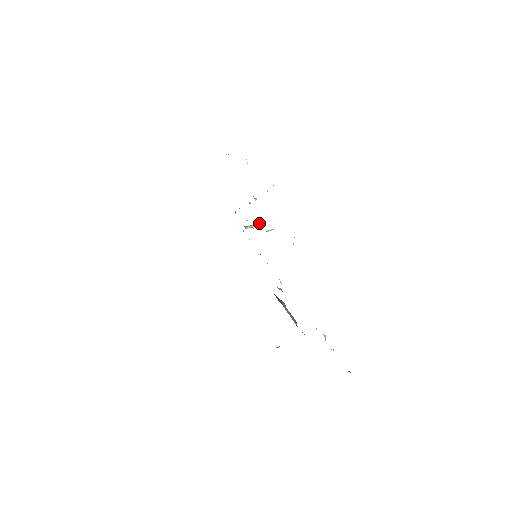
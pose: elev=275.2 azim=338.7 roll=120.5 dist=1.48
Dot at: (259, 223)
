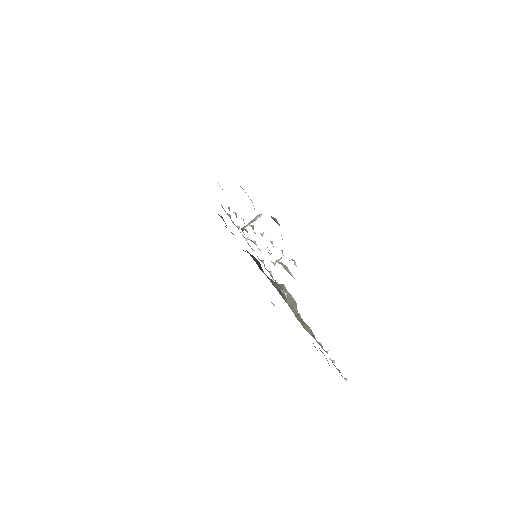
Dot at: (260, 216)
